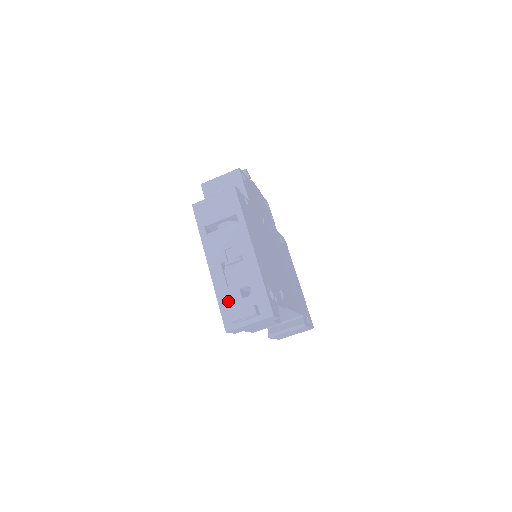
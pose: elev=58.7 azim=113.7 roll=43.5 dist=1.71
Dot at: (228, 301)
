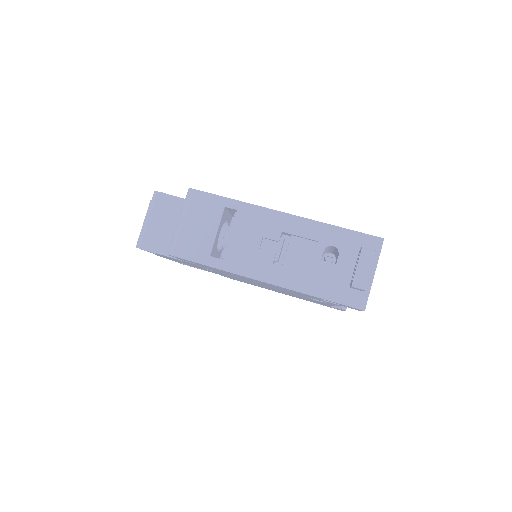
Dot at: (327, 284)
